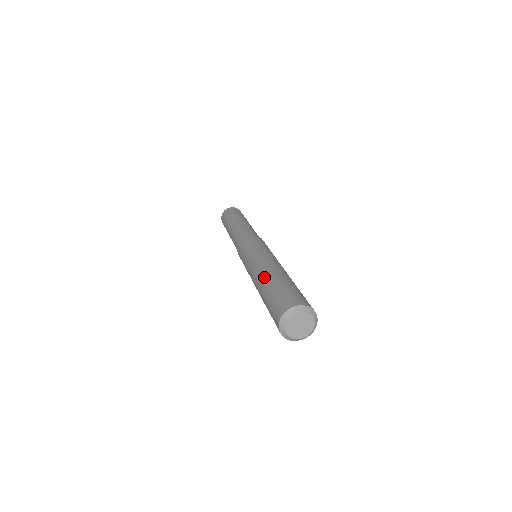
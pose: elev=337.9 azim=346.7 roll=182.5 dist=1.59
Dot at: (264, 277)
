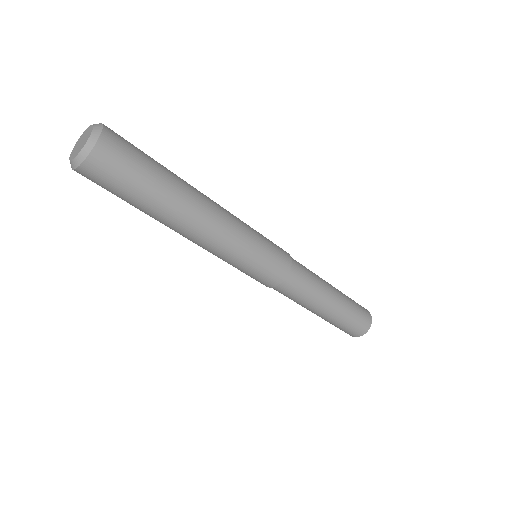
Dot at: occluded
